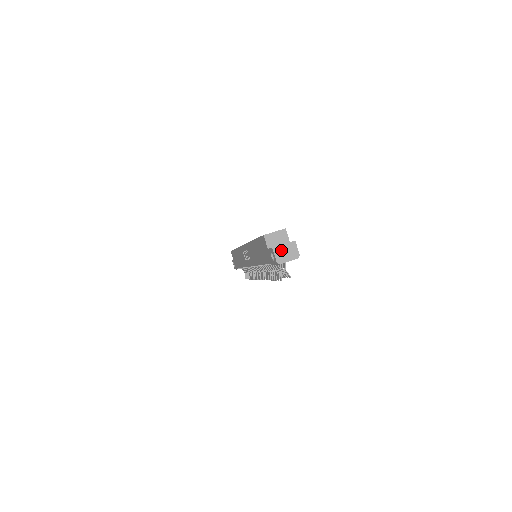
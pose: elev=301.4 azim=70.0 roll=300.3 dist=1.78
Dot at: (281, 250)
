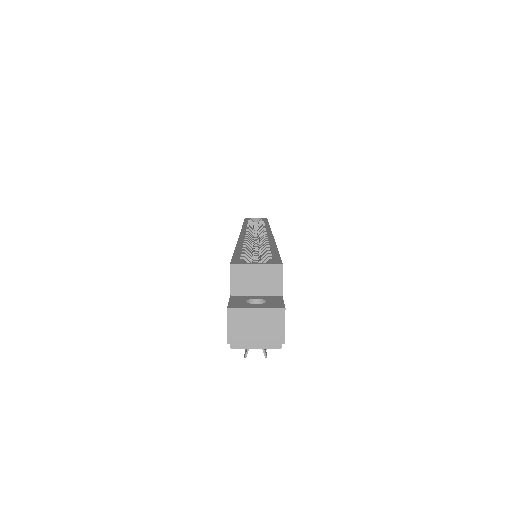
Dot at: (246, 319)
